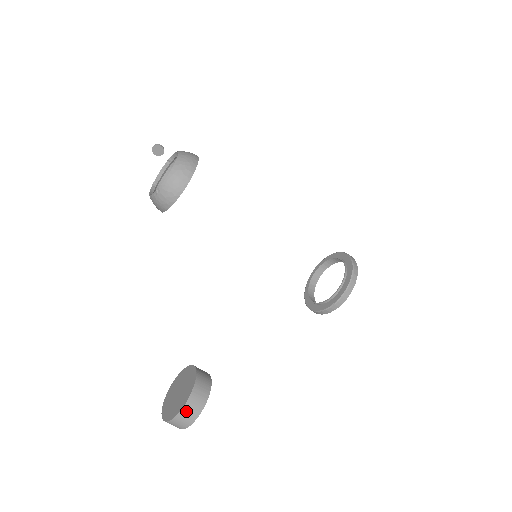
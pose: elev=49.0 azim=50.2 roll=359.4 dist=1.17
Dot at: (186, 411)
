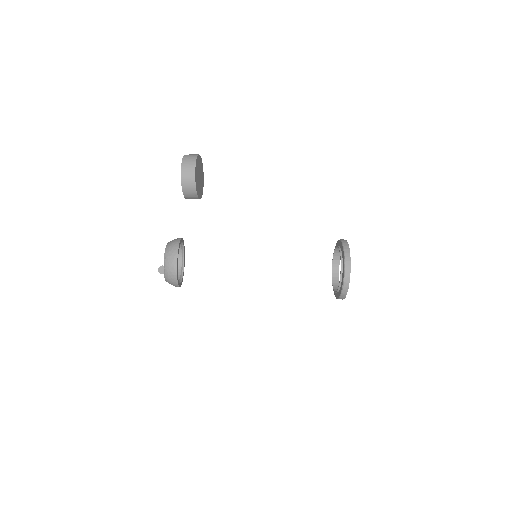
Dot at: (187, 157)
